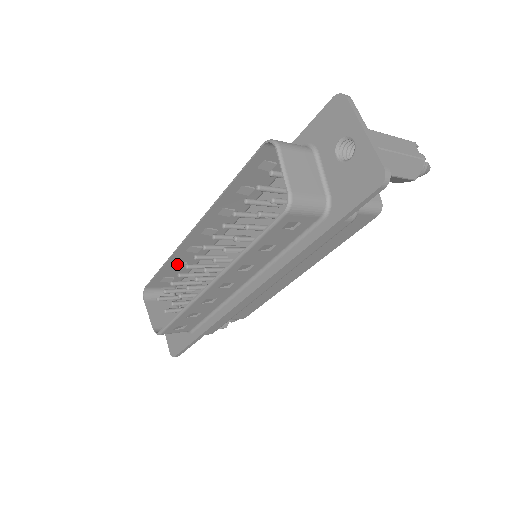
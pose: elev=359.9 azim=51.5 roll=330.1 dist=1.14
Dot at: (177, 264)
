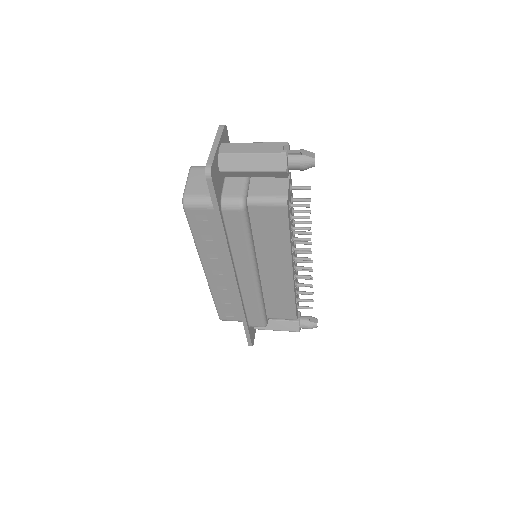
Dot at: occluded
